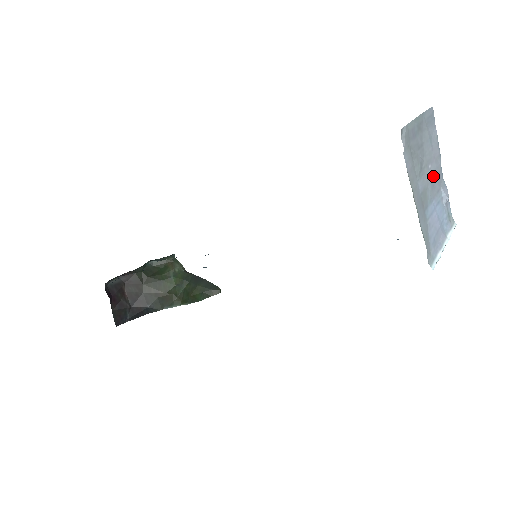
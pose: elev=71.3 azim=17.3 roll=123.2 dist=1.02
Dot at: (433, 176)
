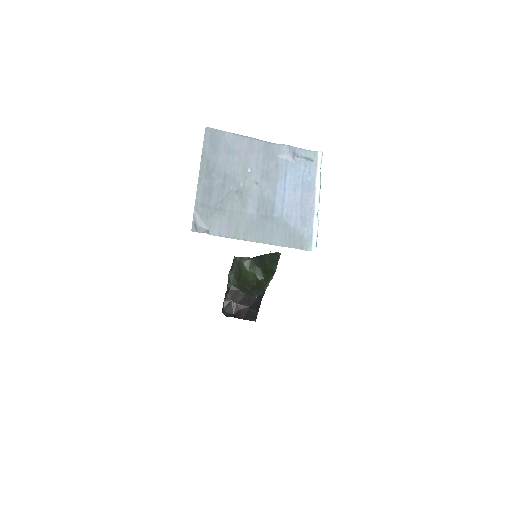
Dot at: (260, 168)
